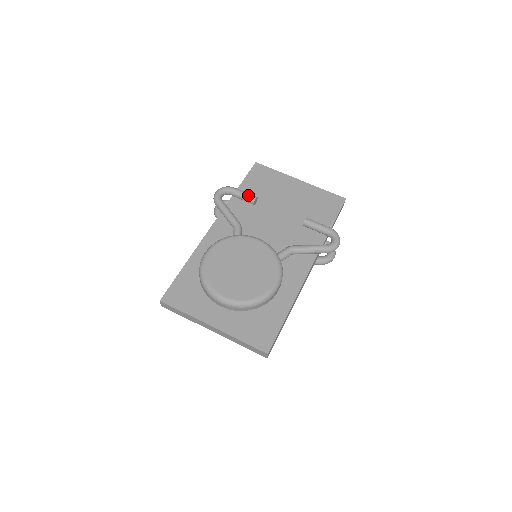
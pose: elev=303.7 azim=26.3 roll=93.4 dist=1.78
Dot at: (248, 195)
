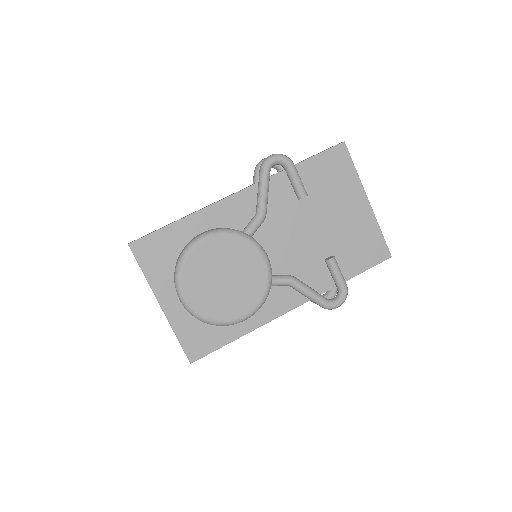
Dot at: (300, 187)
